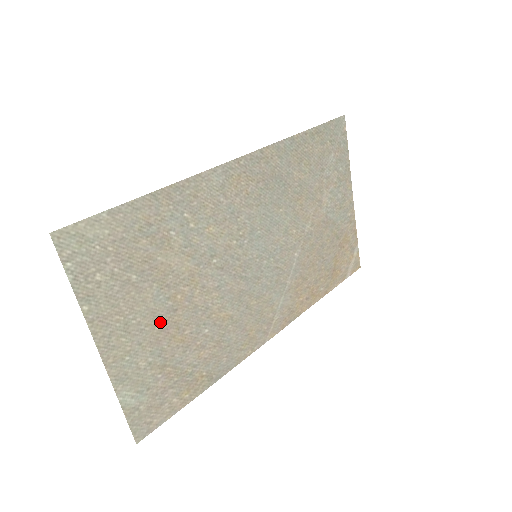
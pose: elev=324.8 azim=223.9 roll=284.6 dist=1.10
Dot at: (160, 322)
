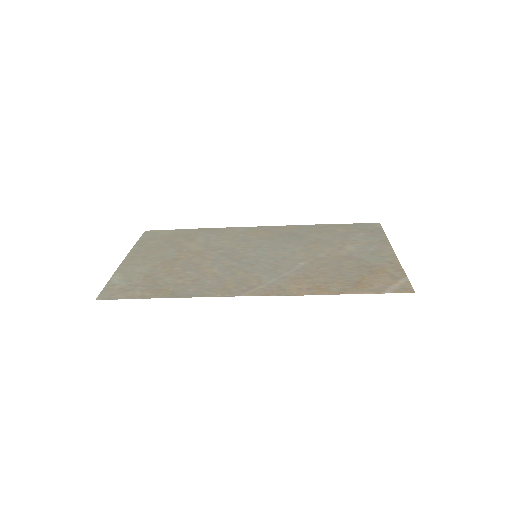
Dot at: (164, 261)
